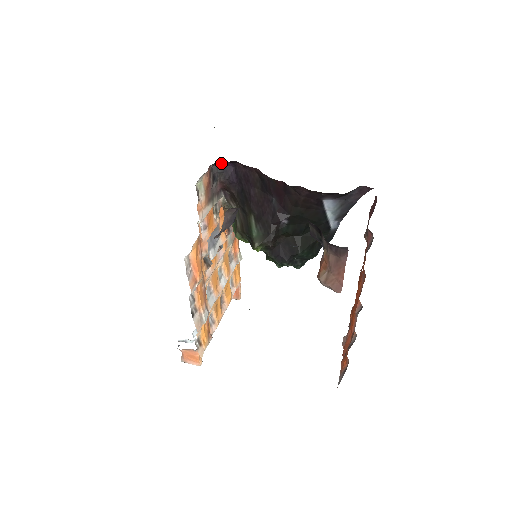
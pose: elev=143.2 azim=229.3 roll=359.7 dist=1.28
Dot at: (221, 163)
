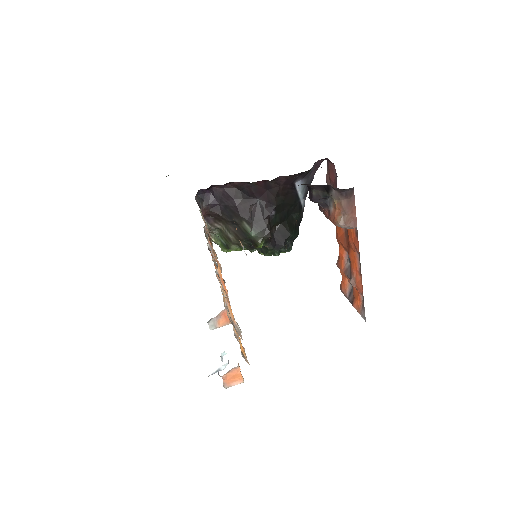
Dot at: (199, 193)
